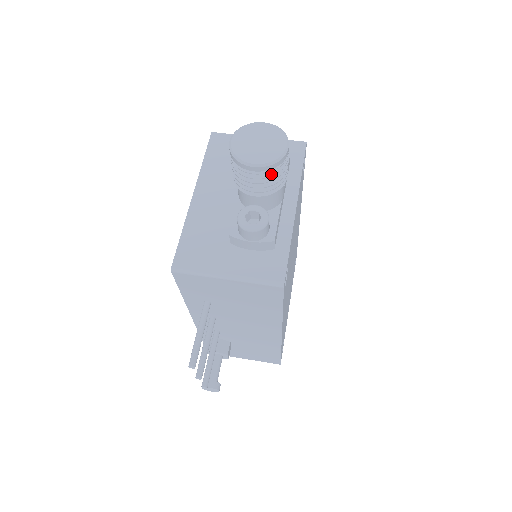
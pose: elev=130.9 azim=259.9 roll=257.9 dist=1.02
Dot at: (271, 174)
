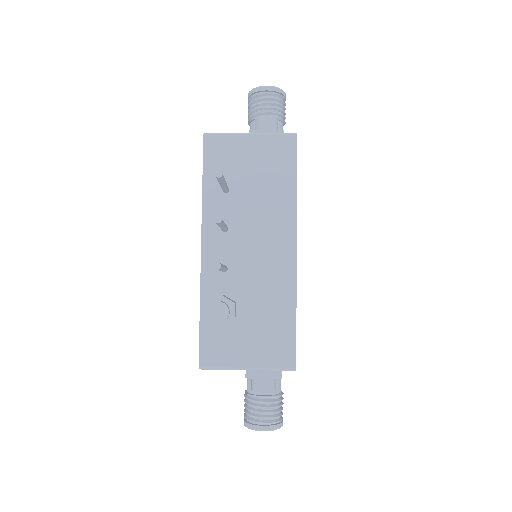
Dot at: (277, 98)
